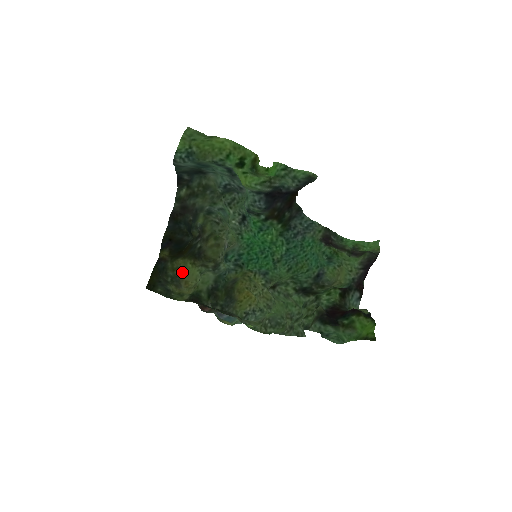
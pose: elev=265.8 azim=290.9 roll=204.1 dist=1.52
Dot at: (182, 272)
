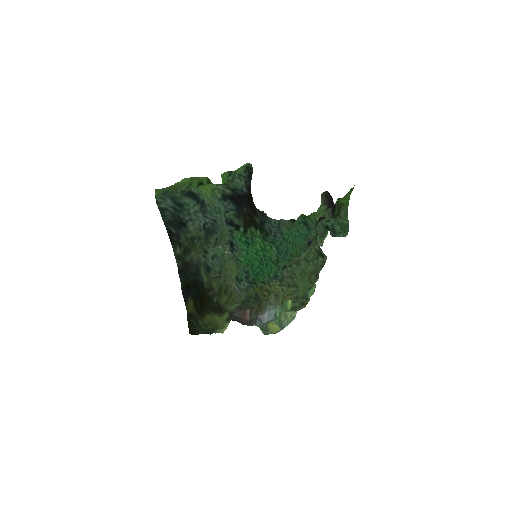
Dot at: (214, 325)
